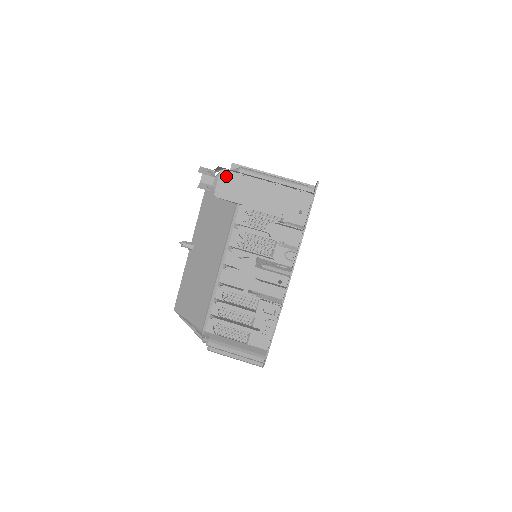
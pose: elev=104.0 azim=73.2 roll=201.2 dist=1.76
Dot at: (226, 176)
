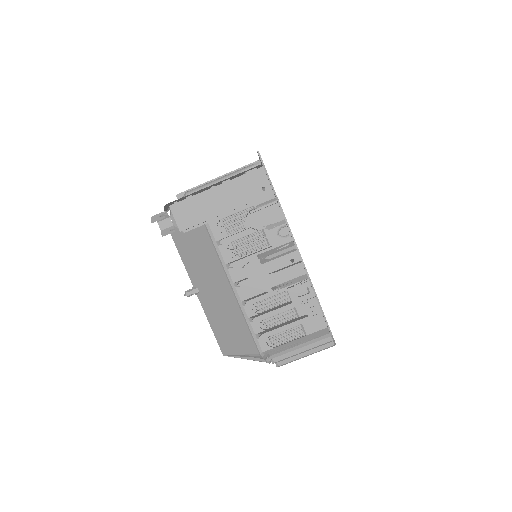
Dot at: (178, 208)
